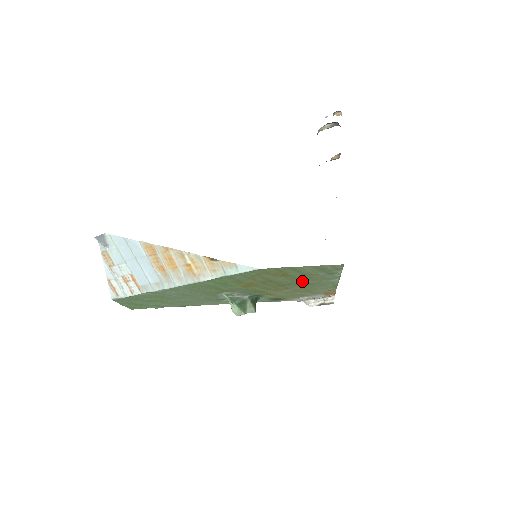
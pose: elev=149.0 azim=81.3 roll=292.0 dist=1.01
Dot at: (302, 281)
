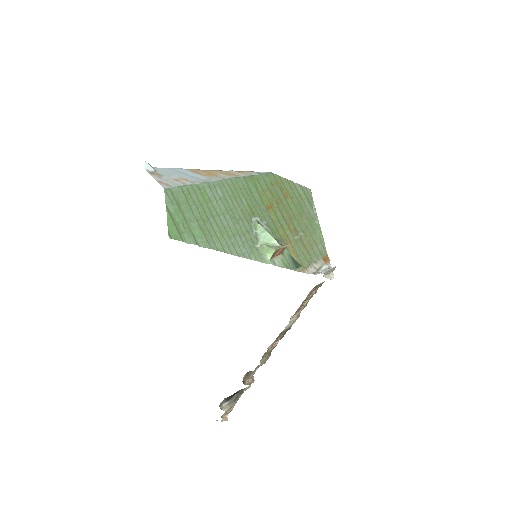
Dot at: (300, 215)
